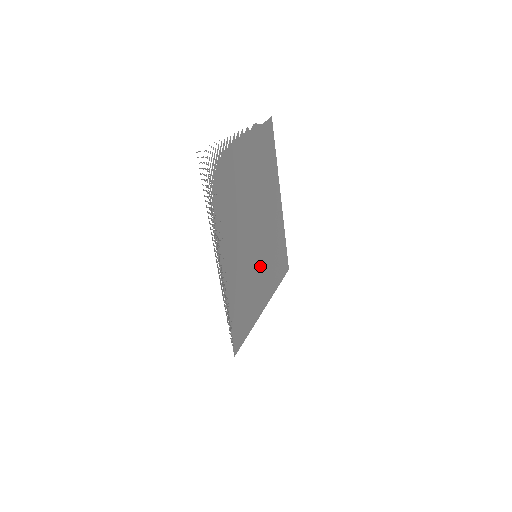
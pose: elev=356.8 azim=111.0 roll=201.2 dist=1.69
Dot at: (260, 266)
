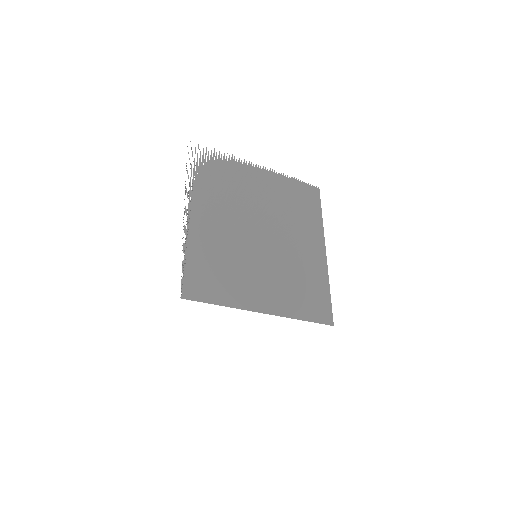
Dot at: (262, 270)
